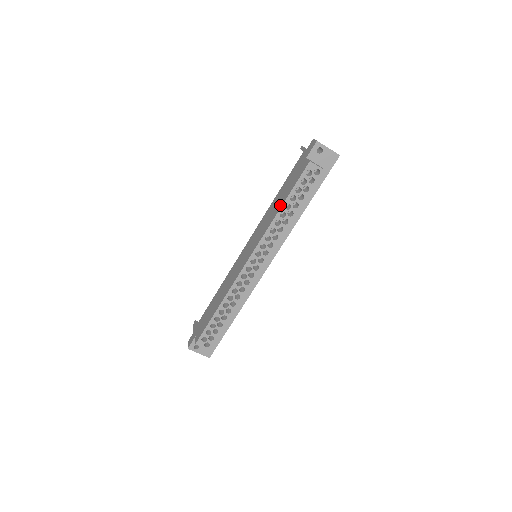
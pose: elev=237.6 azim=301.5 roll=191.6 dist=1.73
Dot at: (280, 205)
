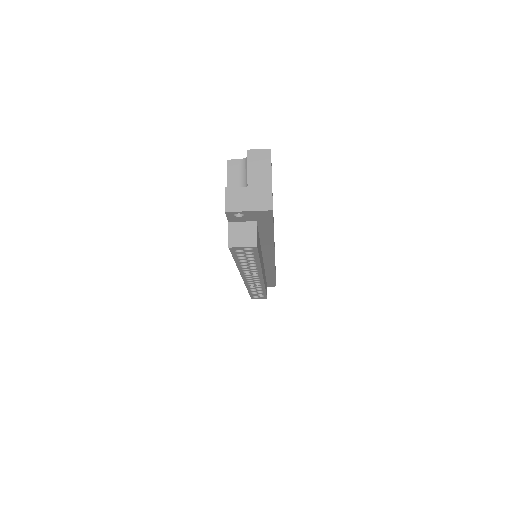
Dot at: occluded
